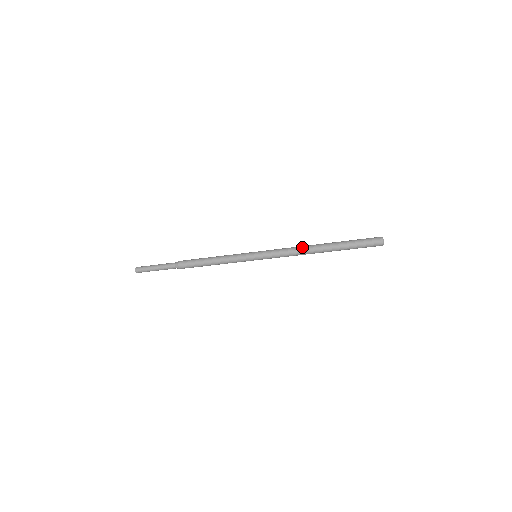
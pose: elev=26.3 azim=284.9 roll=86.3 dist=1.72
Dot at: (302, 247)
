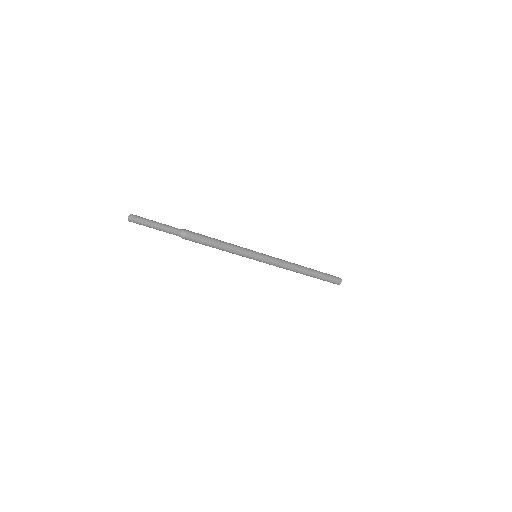
Dot at: occluded
